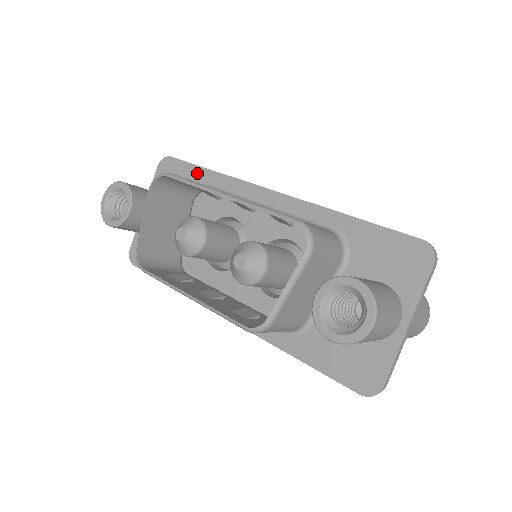
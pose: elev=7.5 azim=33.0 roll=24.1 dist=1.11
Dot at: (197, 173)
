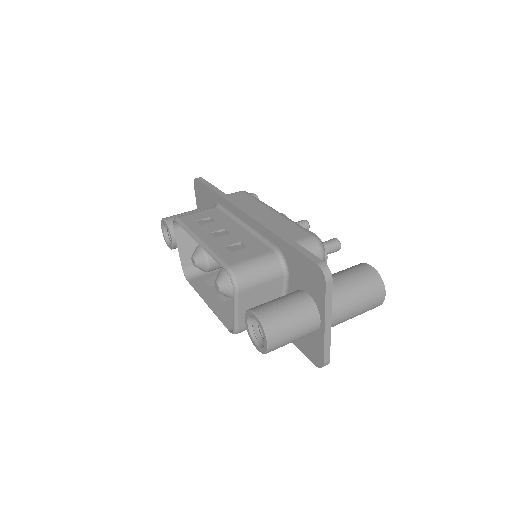
Dot at: (210, 194)
